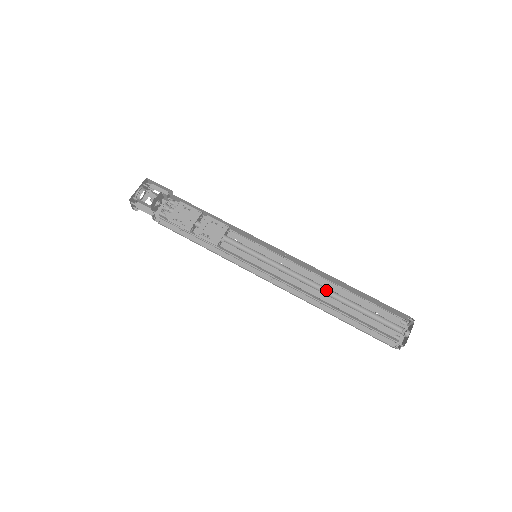
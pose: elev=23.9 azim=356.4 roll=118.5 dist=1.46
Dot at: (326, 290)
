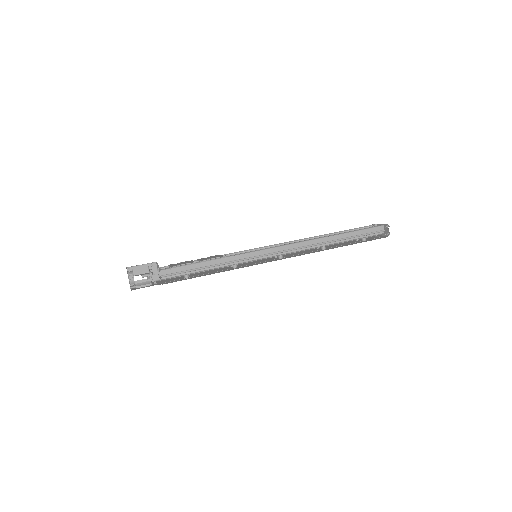
Dot at: occluded
